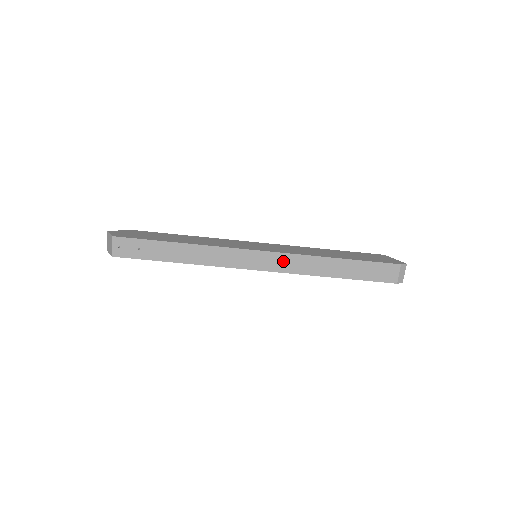
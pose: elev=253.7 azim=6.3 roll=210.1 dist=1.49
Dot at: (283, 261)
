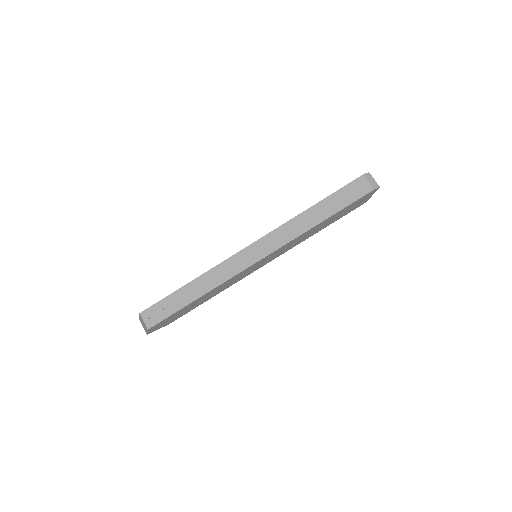
Dot at: (274, 239)
